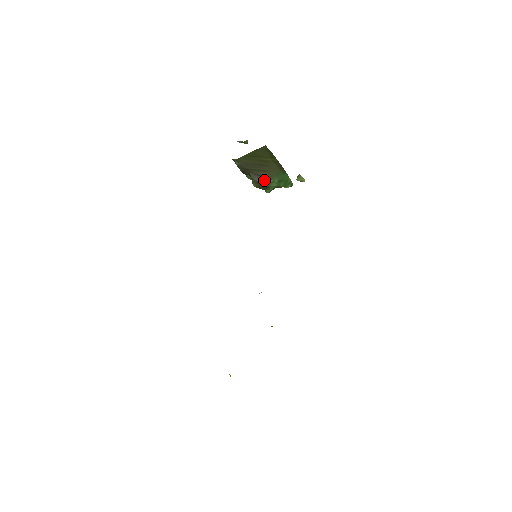
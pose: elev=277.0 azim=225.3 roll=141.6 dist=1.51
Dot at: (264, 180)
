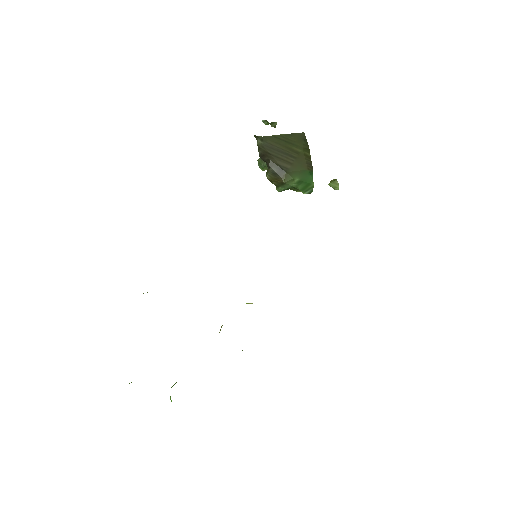
Dot at: (283, 174)
